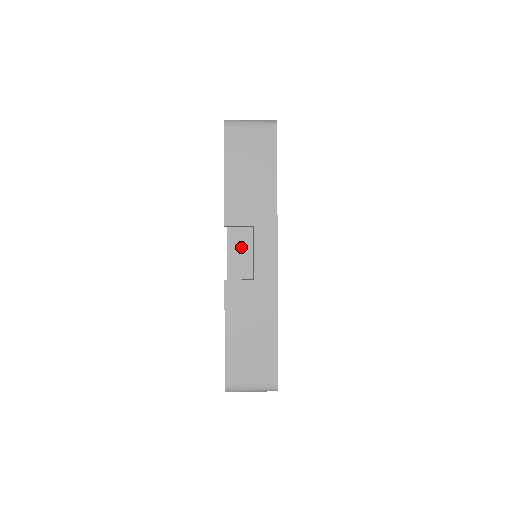
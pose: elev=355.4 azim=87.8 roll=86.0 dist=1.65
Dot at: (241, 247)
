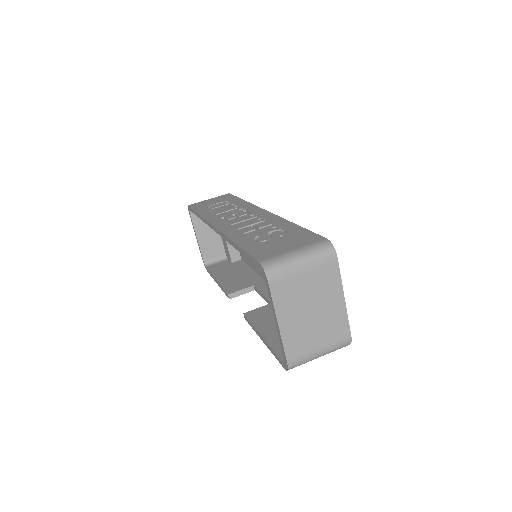
Dot at: occluded
